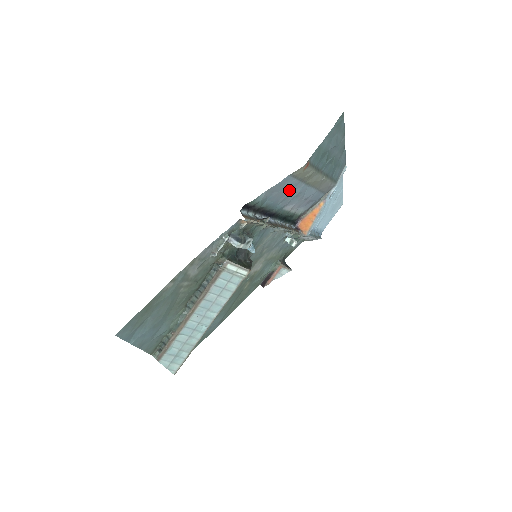
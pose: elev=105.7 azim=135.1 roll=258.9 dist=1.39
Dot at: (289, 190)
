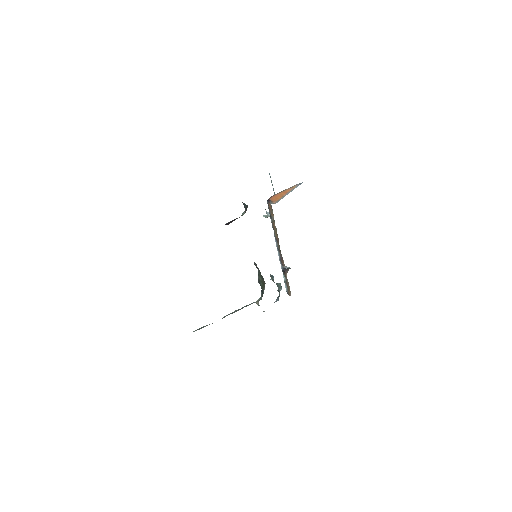
Dot at: occluded
